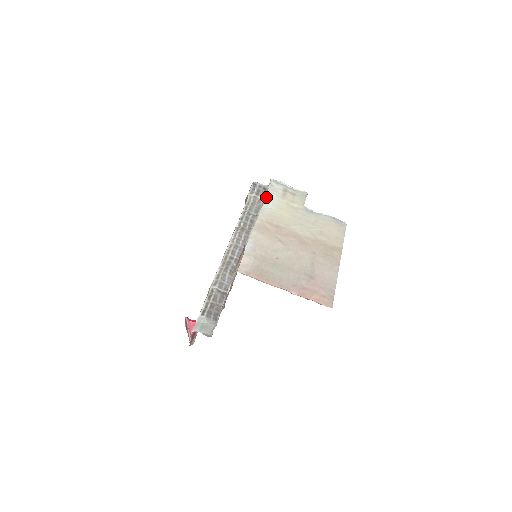
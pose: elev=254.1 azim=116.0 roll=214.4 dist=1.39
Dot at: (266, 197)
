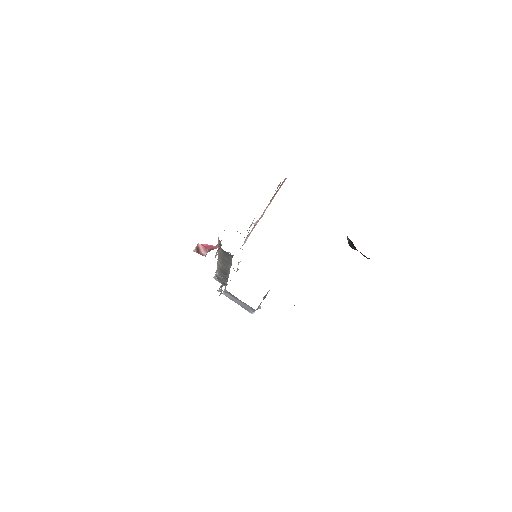
Dot at: occluded
